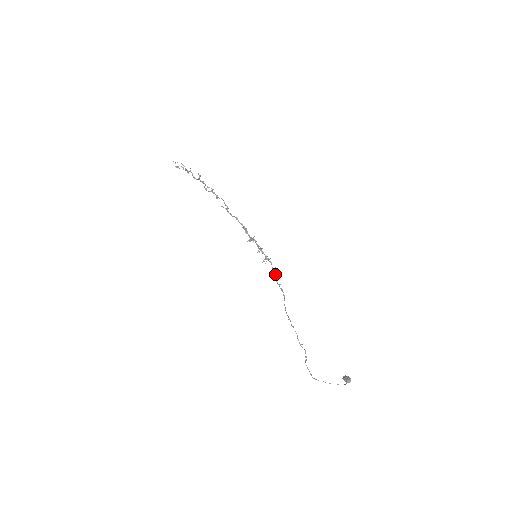
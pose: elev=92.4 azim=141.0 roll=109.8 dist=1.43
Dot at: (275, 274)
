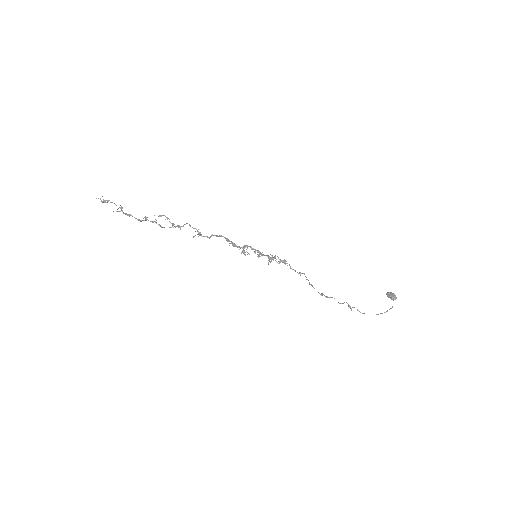
Dot at: occluded
